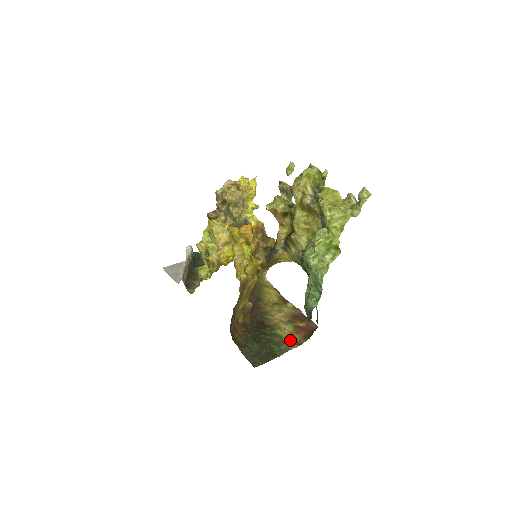
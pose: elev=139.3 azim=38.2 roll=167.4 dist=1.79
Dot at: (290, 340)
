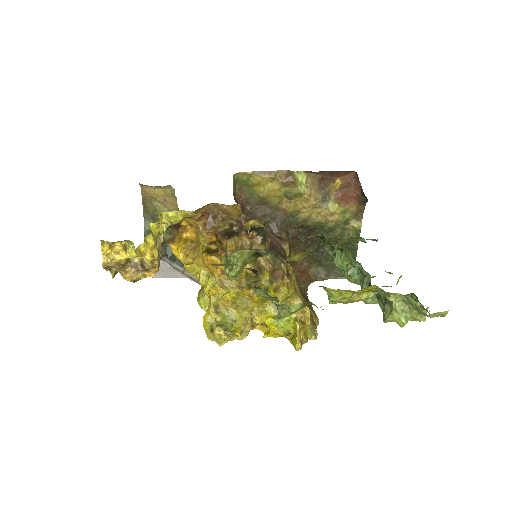
Dot at: (349, 220)
